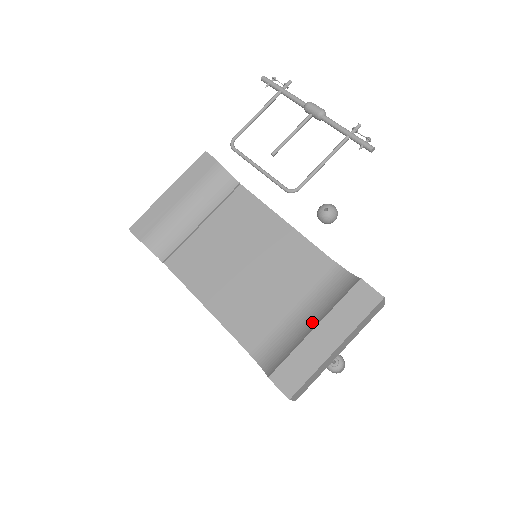
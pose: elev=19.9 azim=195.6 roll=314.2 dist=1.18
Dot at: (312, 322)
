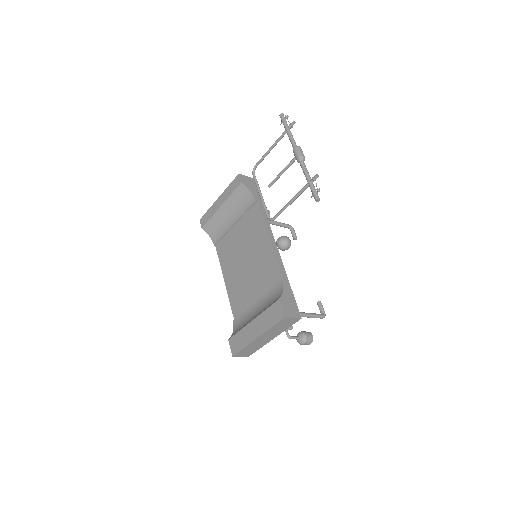
Dot at: (255, 316)
